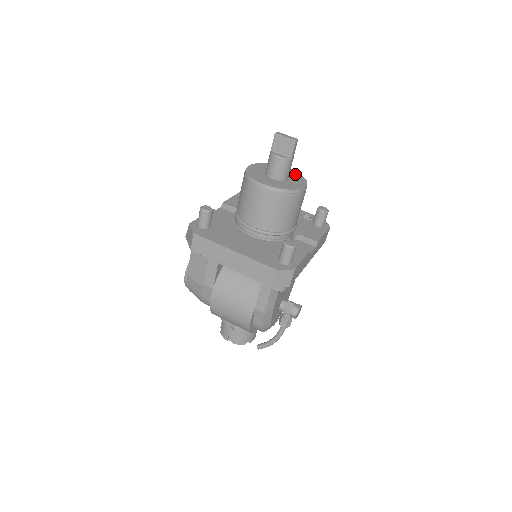
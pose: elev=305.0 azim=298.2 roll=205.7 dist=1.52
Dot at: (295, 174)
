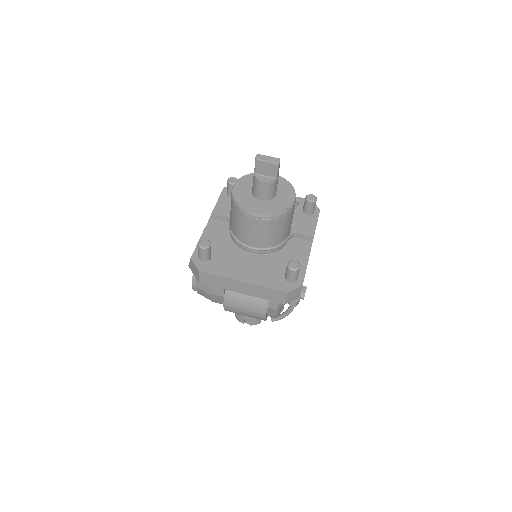
Dot at: (280, 181)
